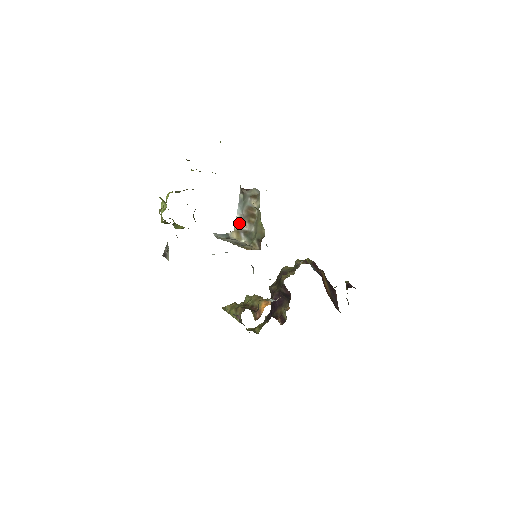
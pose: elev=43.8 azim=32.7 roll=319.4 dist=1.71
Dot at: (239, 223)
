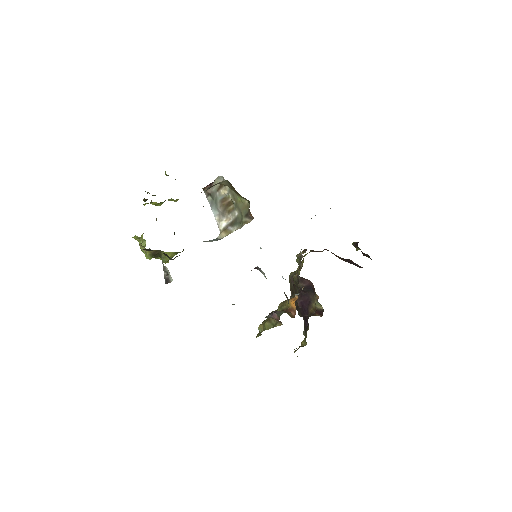
Dot at: (221, 222)
